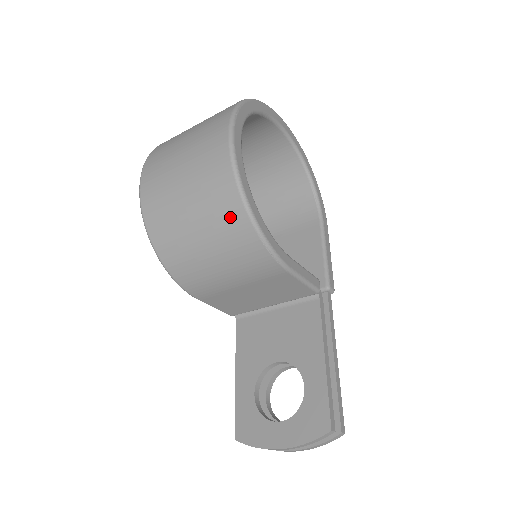
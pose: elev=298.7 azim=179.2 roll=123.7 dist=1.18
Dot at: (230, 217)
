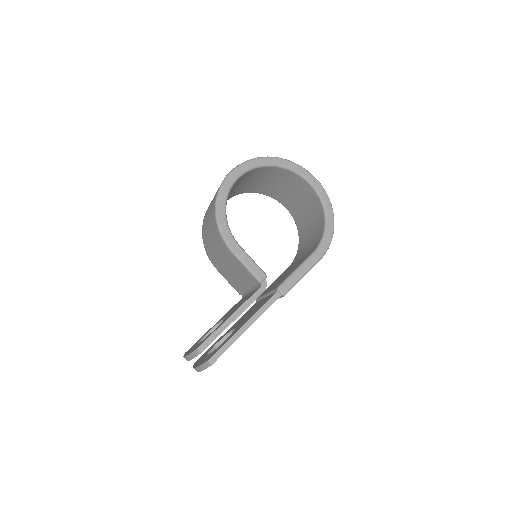
Dot at: (213, 210)
